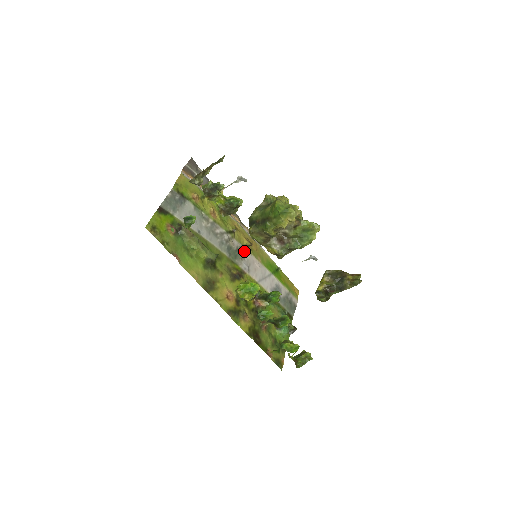
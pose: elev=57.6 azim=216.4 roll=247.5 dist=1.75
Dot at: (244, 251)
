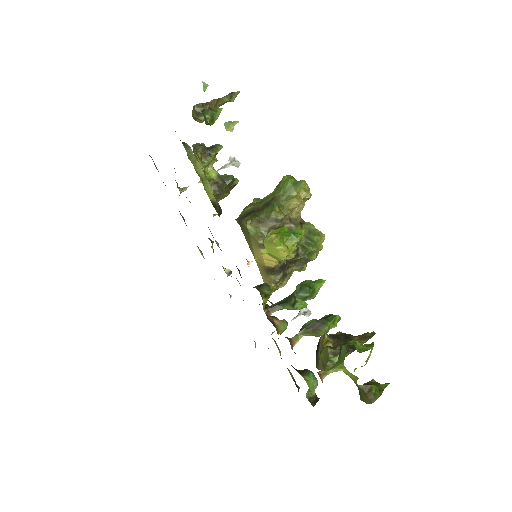
Dot at: occluded
